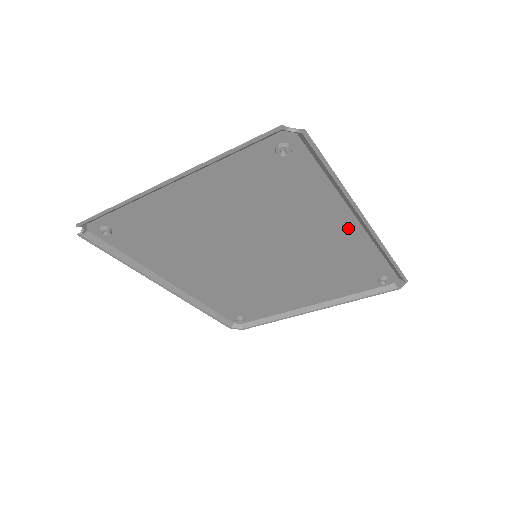
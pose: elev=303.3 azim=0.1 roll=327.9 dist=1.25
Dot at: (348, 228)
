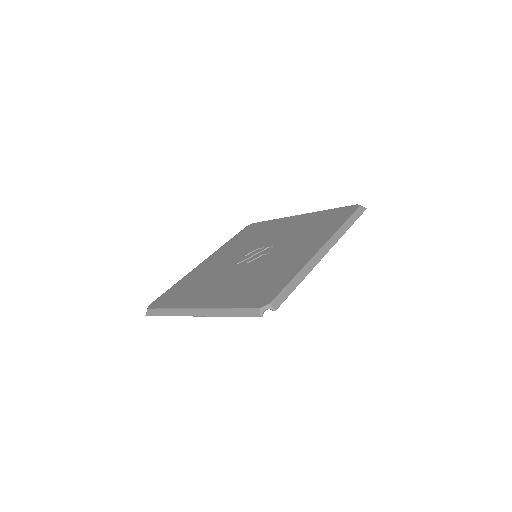
Dot at: occluded
